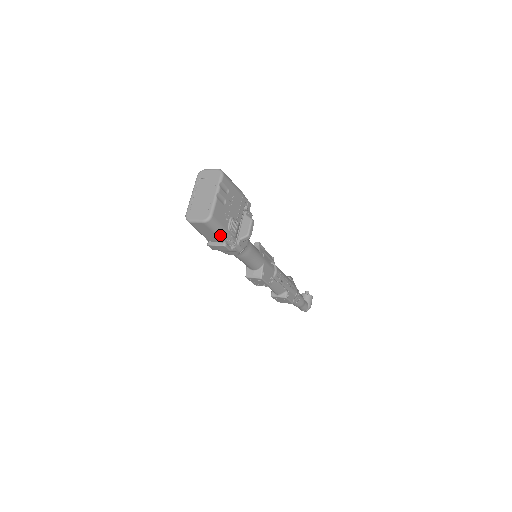
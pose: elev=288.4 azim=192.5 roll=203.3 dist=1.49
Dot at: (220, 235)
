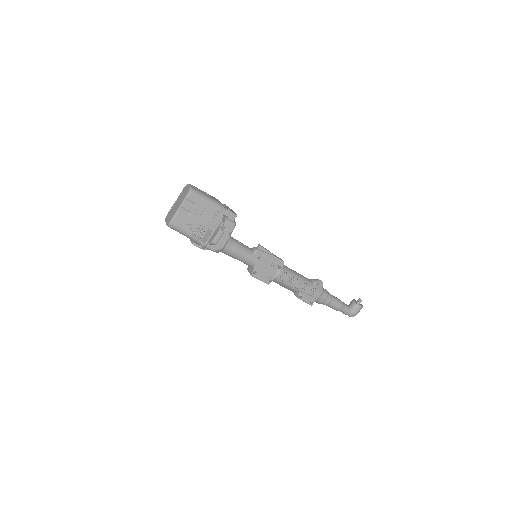
Dot at: (187, 236)
